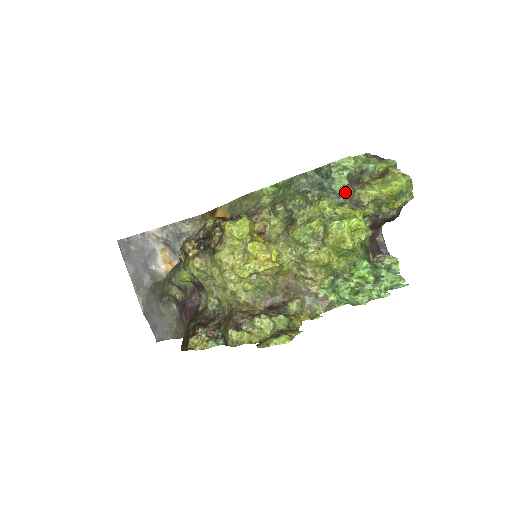
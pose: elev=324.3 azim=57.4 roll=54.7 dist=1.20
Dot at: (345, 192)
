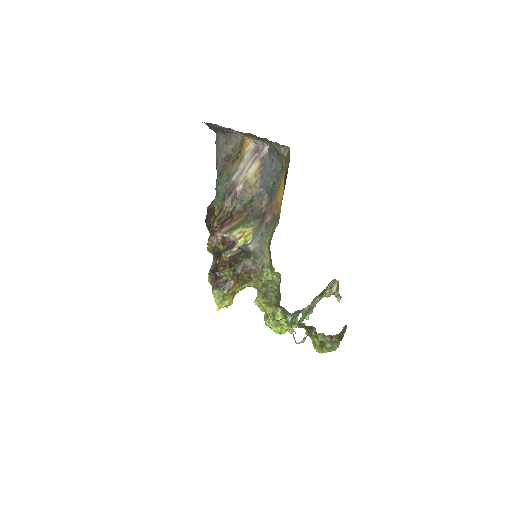
Dot at: occluded
